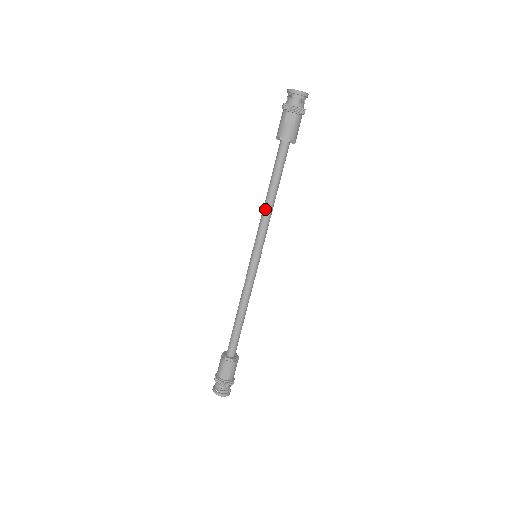
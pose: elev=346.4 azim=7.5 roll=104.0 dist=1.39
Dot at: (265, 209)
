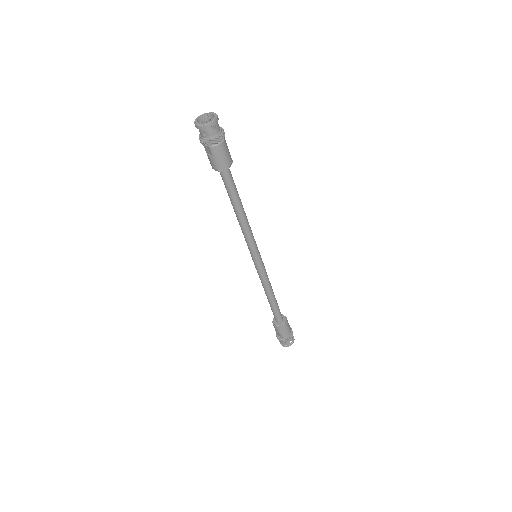
Dot at: (239, 223)
